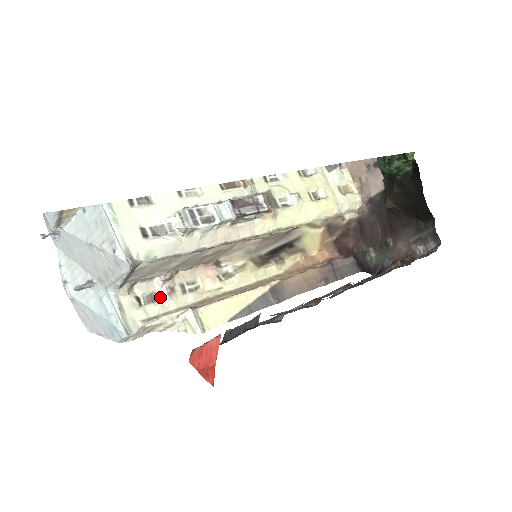
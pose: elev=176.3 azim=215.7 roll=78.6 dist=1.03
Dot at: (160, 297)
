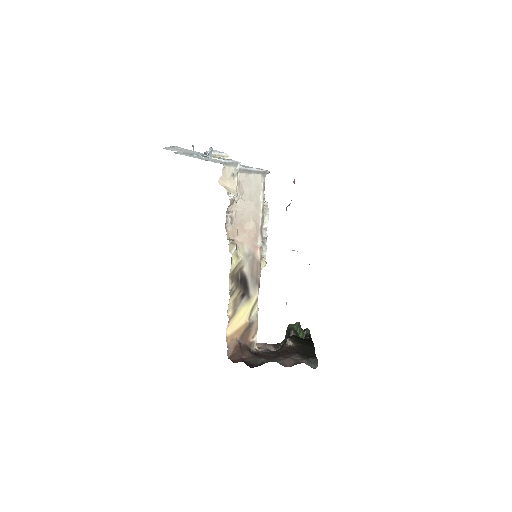
Dot at: occluded
